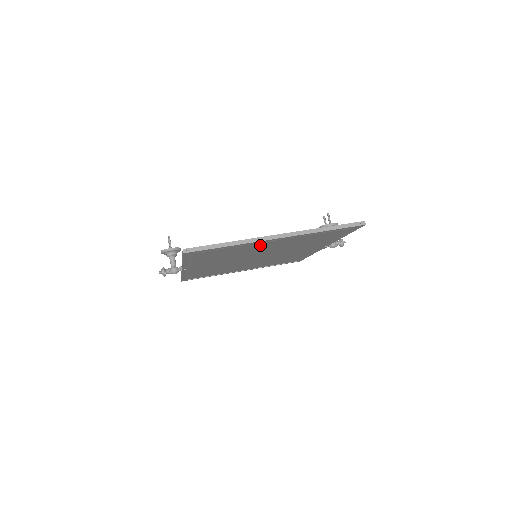
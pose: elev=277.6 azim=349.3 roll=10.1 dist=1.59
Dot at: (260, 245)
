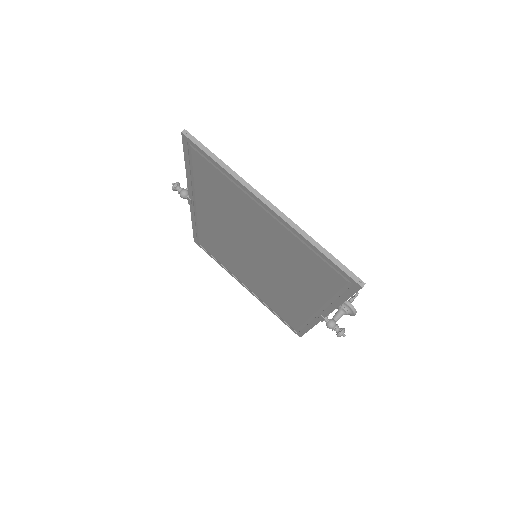
Dot at: (253, 210)
